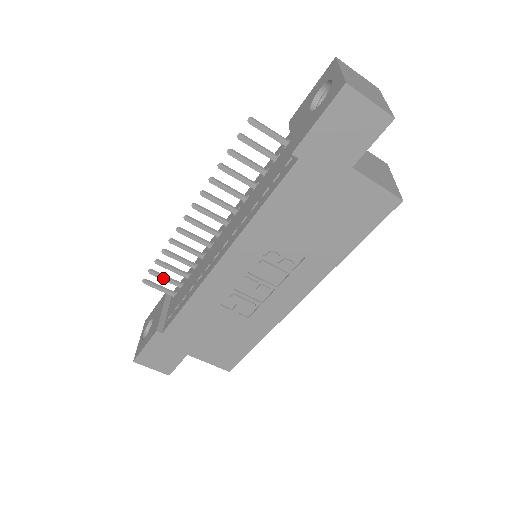
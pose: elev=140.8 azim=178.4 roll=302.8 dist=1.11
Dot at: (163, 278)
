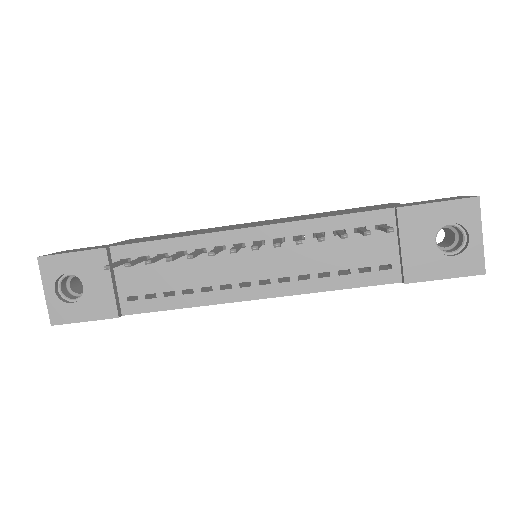
Dot at: (135, 264)
